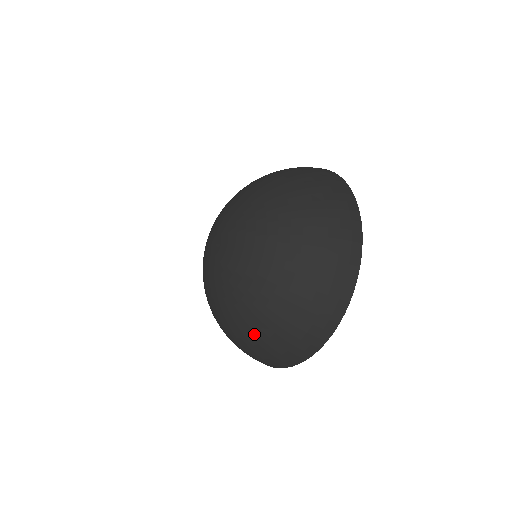
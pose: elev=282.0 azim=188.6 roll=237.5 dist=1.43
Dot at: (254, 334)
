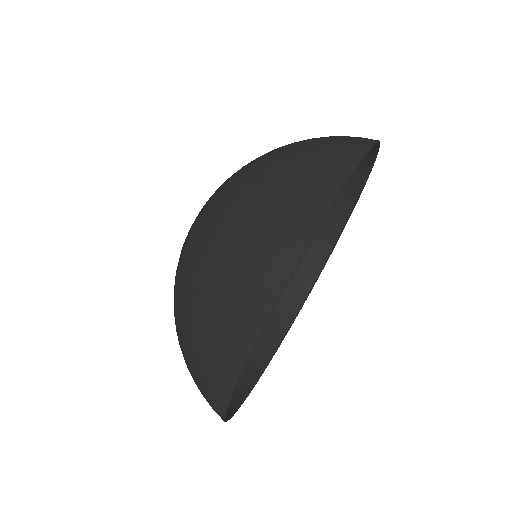
Dot at: occluded
